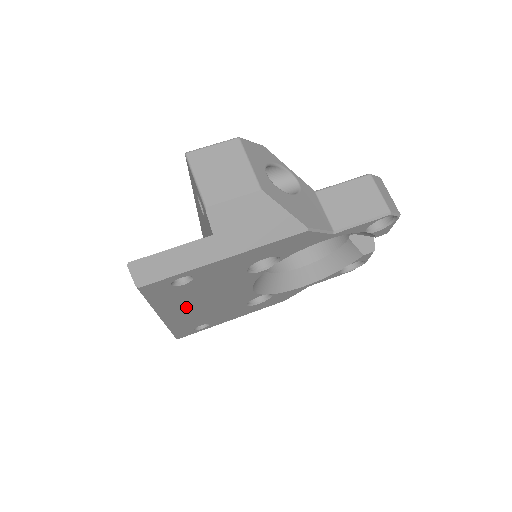
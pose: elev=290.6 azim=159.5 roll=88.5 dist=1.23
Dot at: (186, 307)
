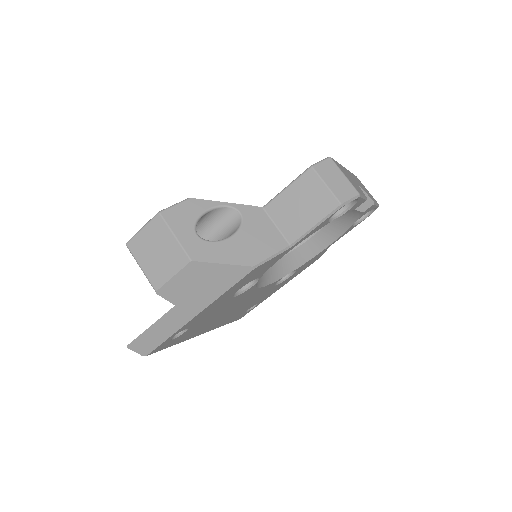
Dot at: (212, 323)
